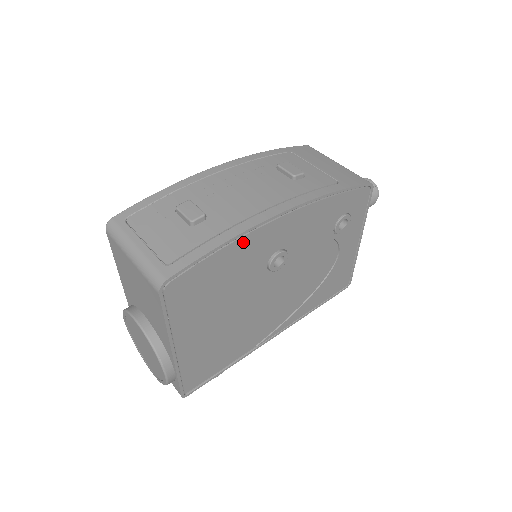
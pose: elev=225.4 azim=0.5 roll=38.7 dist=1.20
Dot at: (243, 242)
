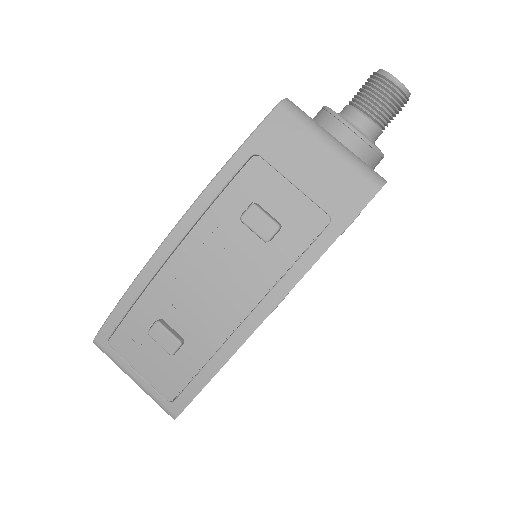
Dot at: occluded
